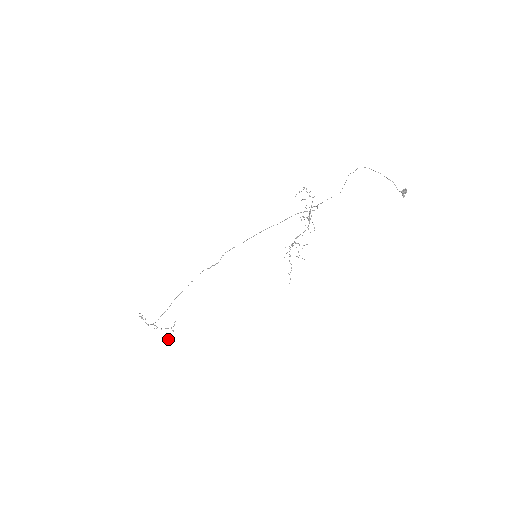
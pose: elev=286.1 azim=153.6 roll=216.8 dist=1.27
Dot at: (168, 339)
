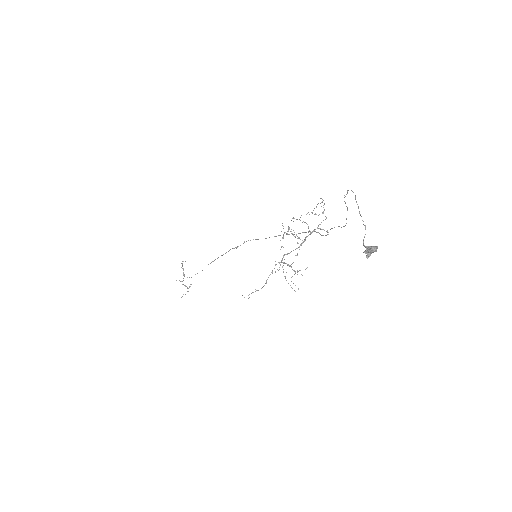
Dot at: (182, 296)
